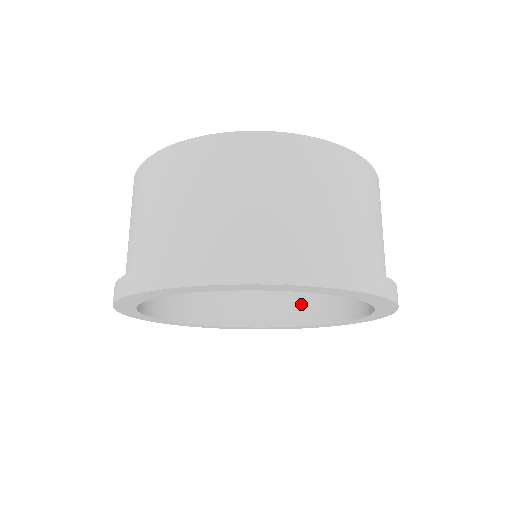
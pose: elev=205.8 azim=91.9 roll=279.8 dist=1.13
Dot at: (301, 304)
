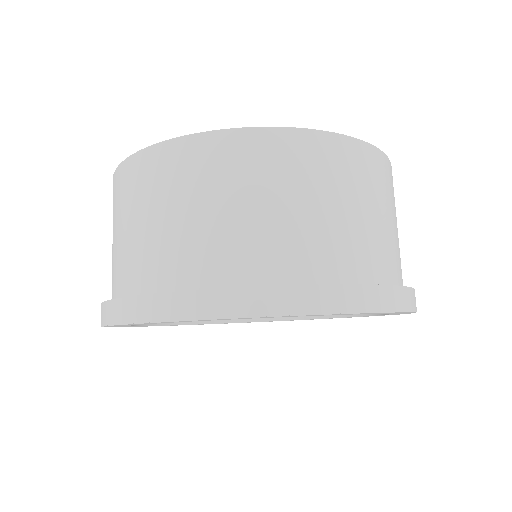
Dot at: occluded
